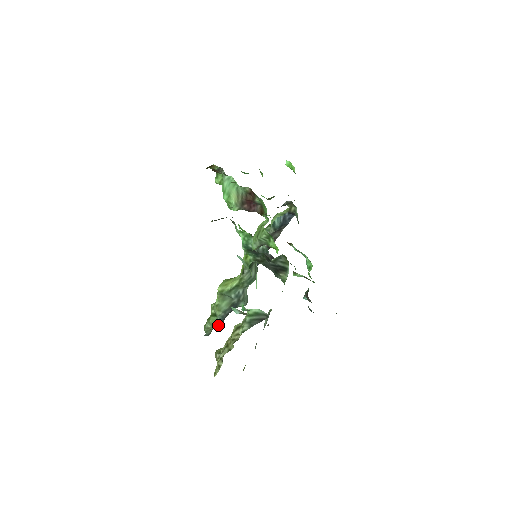
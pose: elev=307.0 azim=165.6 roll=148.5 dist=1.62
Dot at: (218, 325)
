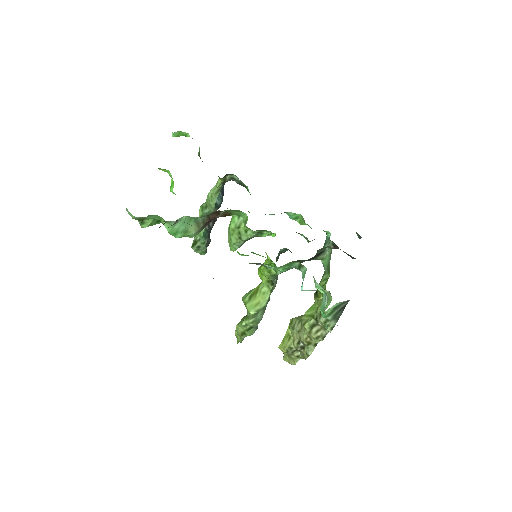
Dot at: occluded
